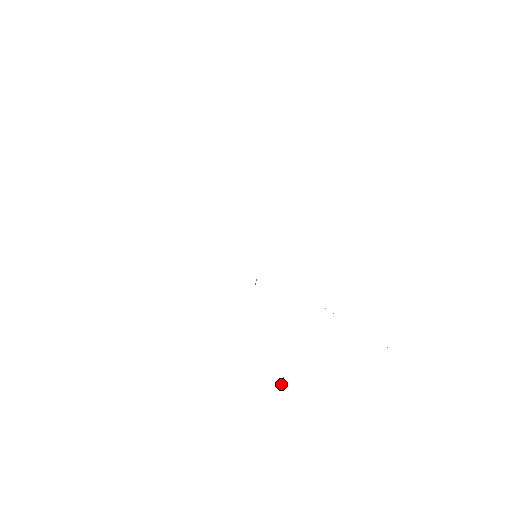
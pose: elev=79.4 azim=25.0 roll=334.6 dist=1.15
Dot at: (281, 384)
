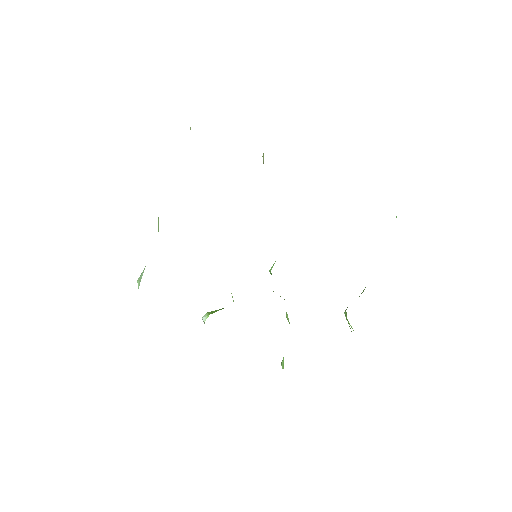
Dot at: occluded
